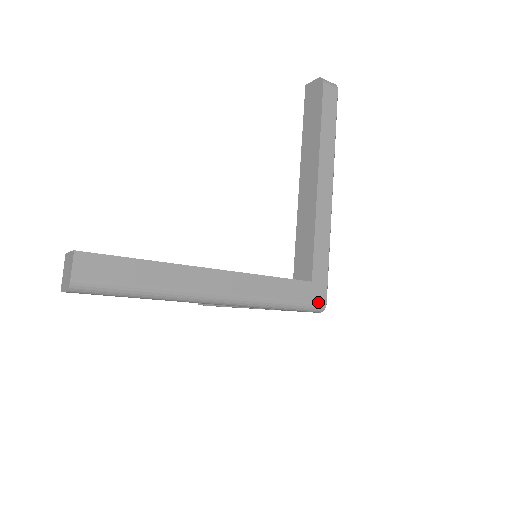
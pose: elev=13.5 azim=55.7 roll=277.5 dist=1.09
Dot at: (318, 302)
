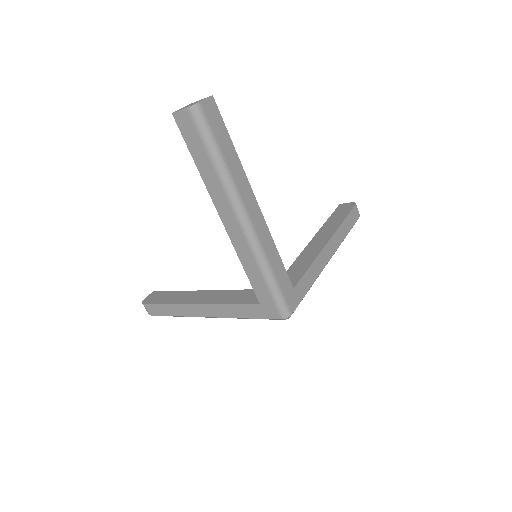
Dot at: (289, 306)
